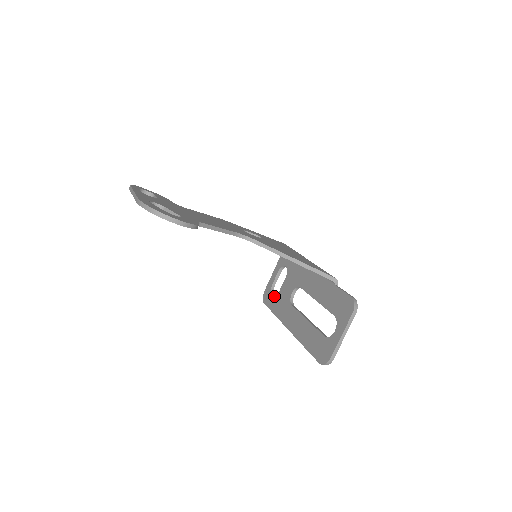
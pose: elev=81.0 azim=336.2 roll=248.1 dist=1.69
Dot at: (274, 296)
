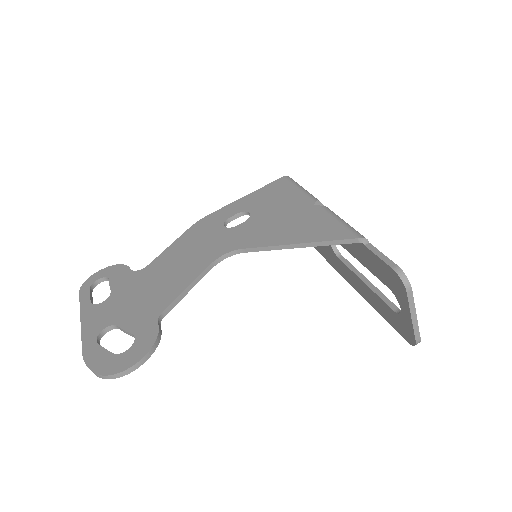
Dot at: occluded
